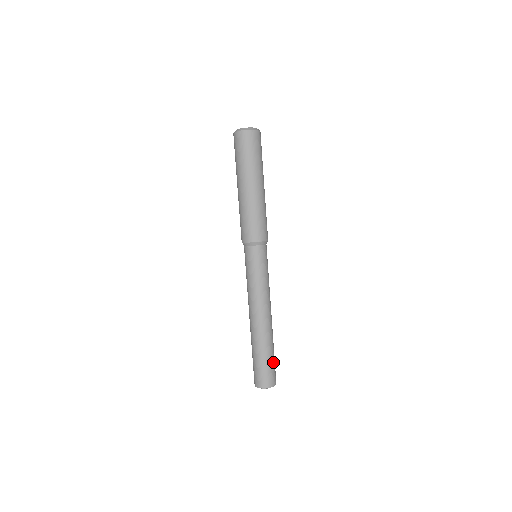
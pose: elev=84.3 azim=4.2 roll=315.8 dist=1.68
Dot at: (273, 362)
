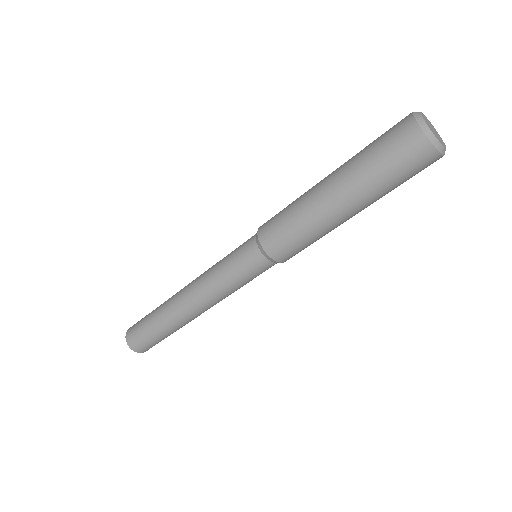
Dot at: occluded
